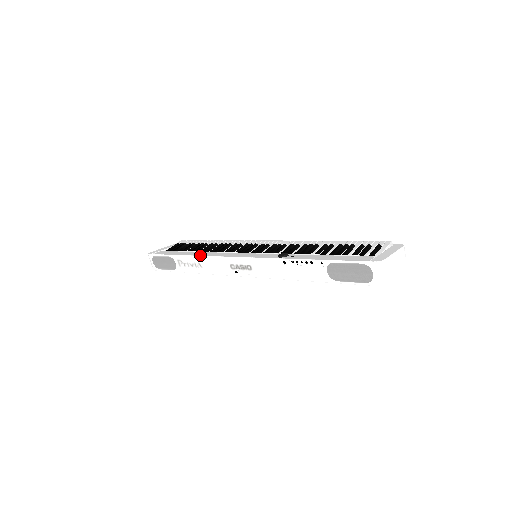
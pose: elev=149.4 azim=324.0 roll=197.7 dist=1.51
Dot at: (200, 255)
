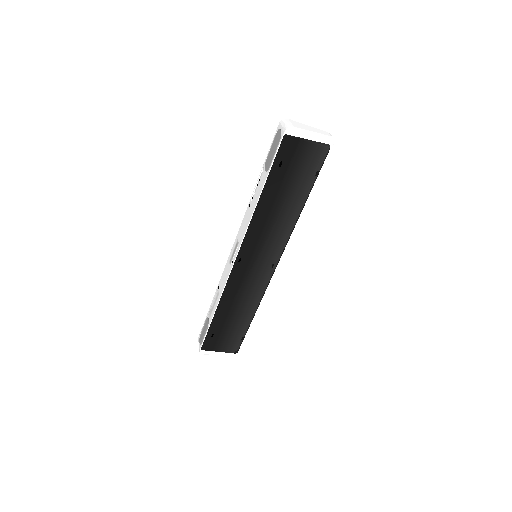
Dot at: occluded
